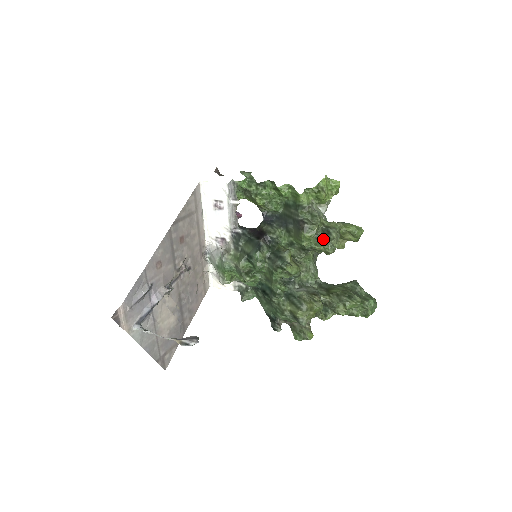
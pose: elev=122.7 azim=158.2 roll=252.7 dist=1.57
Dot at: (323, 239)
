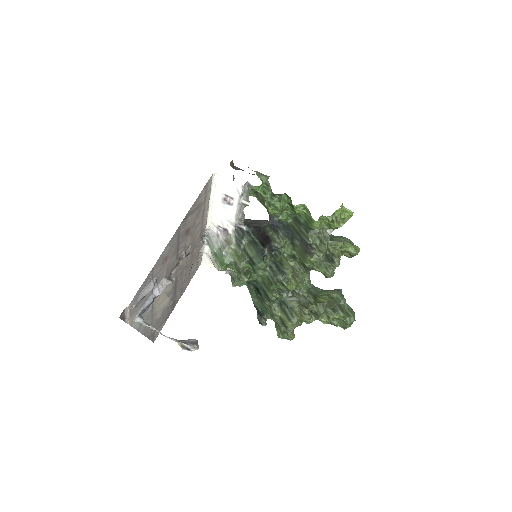
Dot at: (325, 263)
